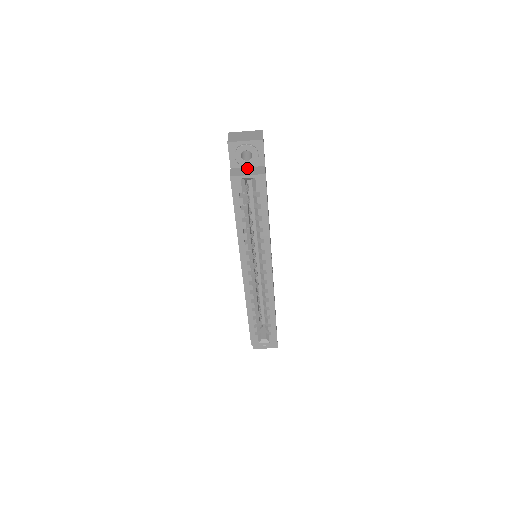
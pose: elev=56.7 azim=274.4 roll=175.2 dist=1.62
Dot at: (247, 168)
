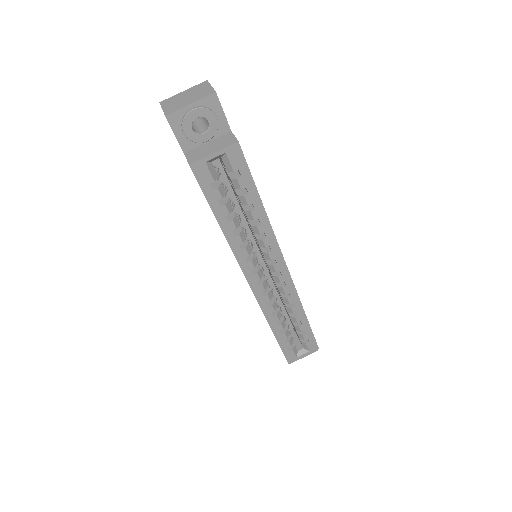
Dot at: (207, 144)
